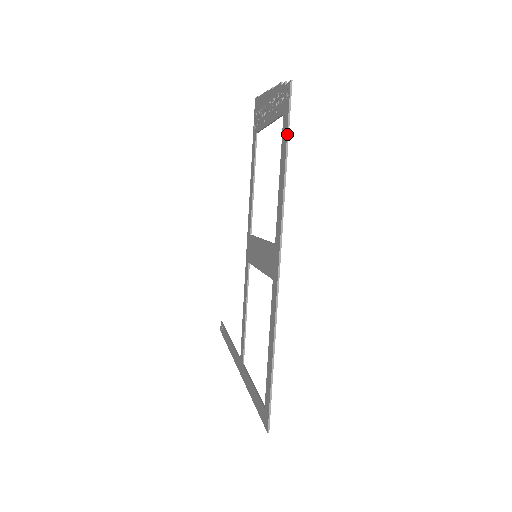
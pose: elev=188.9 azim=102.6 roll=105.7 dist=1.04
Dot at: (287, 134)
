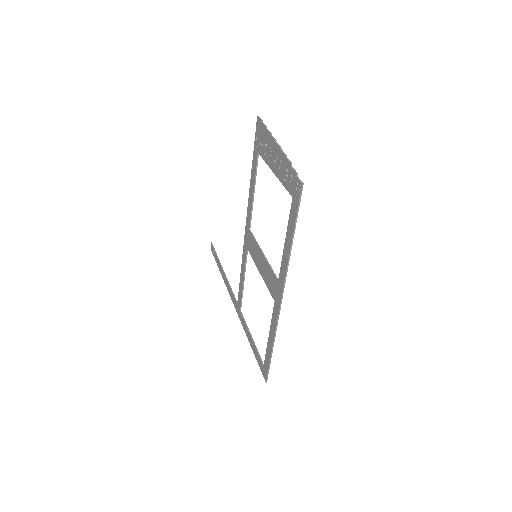
Dot at: (295, 221)
